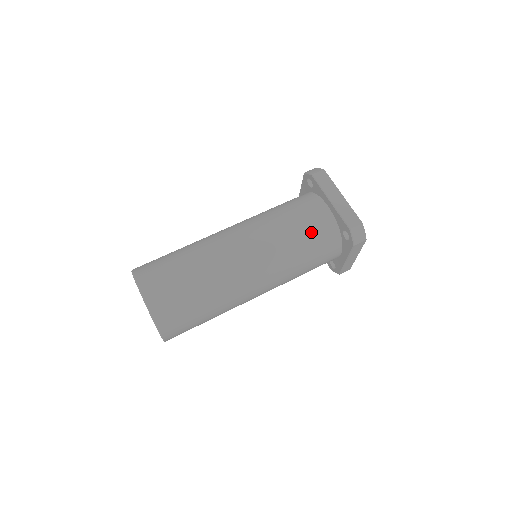
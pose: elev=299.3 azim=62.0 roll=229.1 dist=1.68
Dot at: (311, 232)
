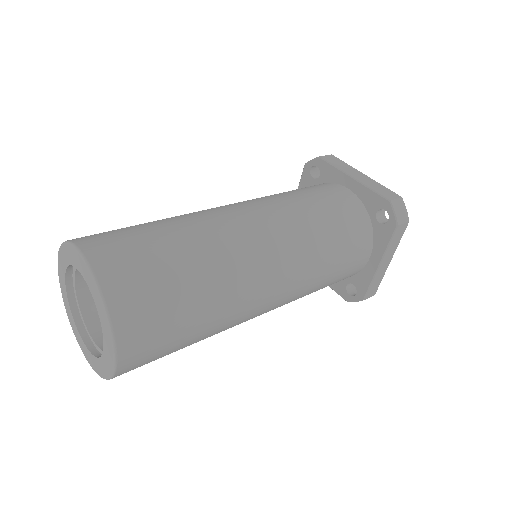
Dot at: (336, 210)
